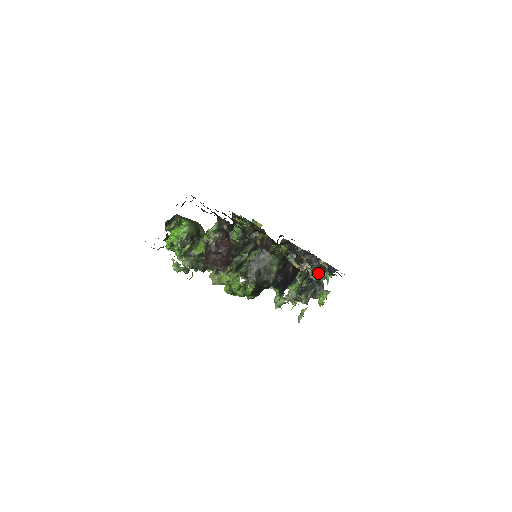
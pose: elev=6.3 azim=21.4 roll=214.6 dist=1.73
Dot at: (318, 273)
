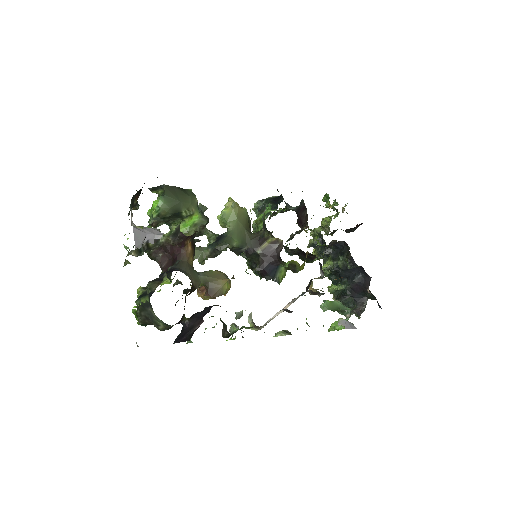
Dot at: (338, 305)
